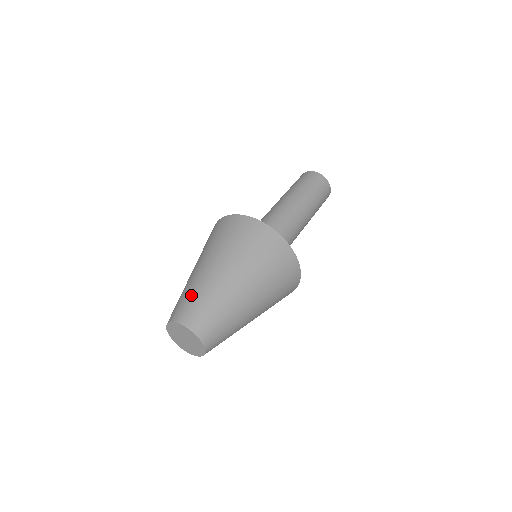
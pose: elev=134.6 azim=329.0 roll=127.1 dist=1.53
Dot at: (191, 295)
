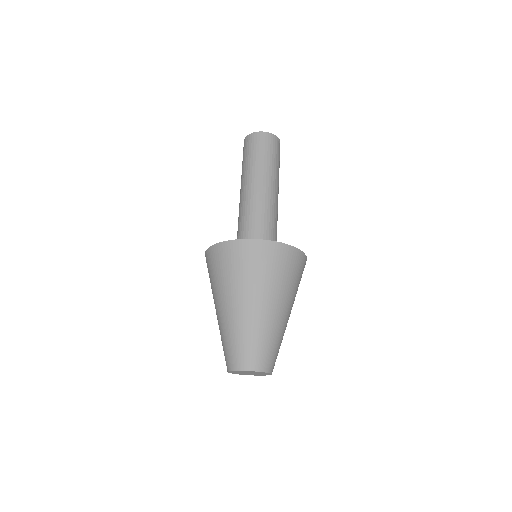
Dot at: (225, 342)
